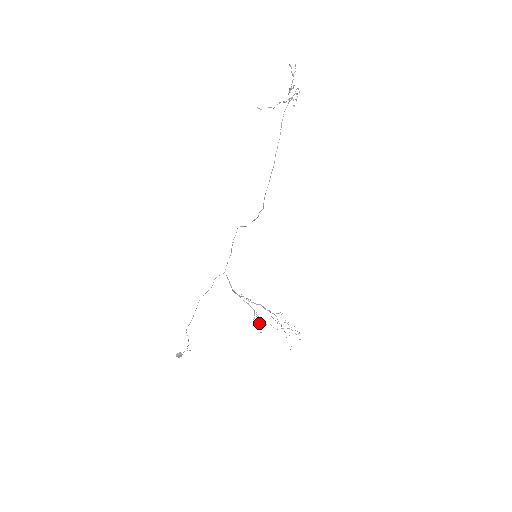
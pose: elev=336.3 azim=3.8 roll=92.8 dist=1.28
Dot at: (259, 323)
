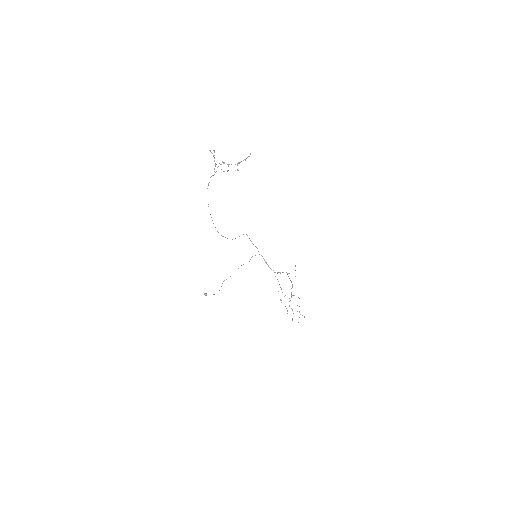
Dot at: occluded
